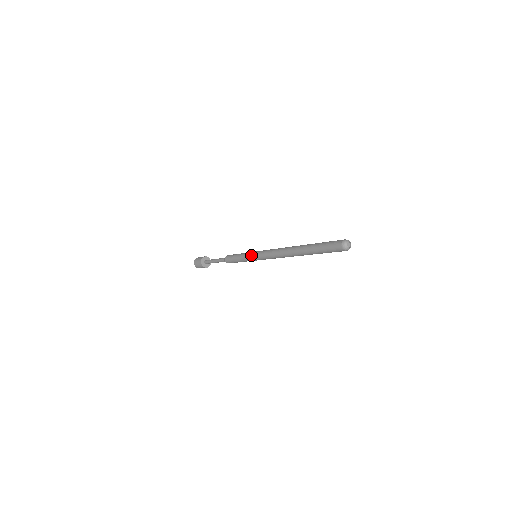
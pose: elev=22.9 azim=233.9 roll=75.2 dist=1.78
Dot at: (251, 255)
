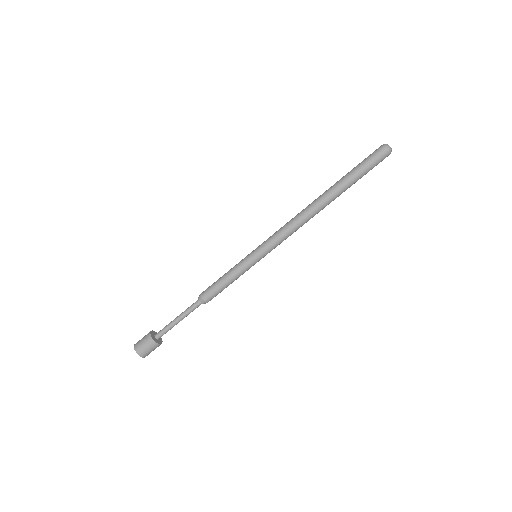
Dot at: (250, 253)
